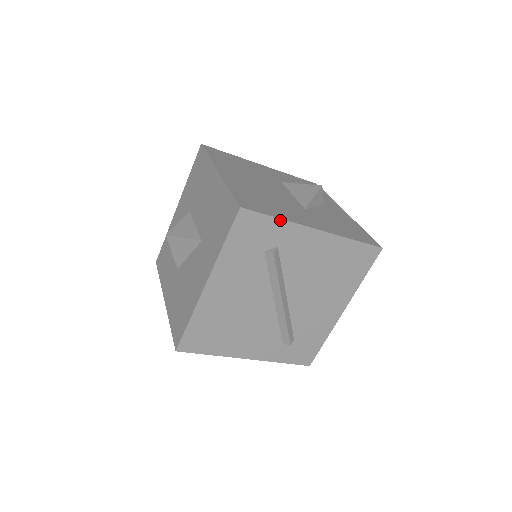
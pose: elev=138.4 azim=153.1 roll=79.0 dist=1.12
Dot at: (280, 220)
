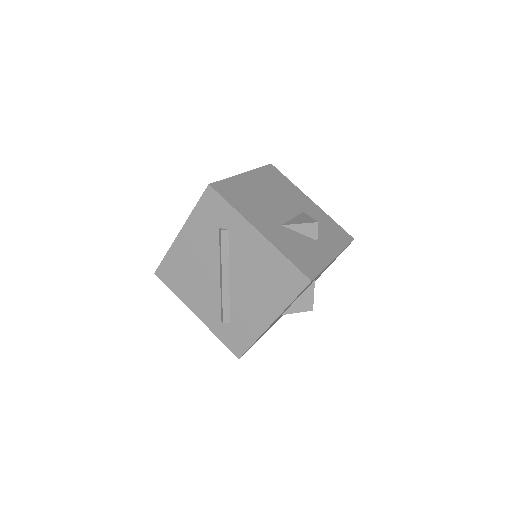
Dot at: (233, 208)
